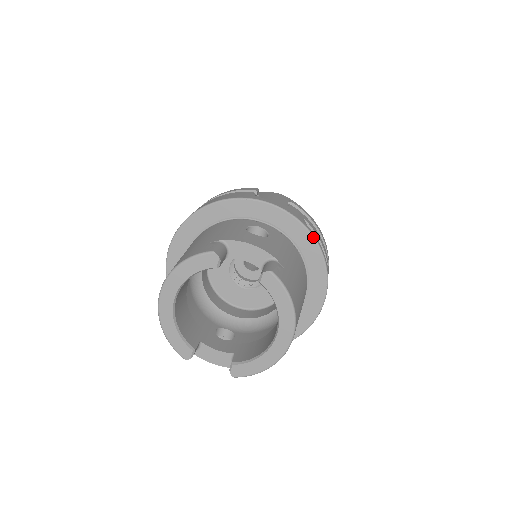
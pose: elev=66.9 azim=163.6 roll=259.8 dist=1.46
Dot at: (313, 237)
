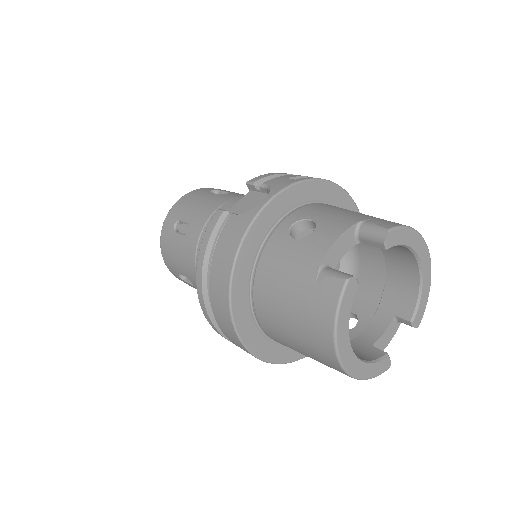
Dot at: (316, 180)
